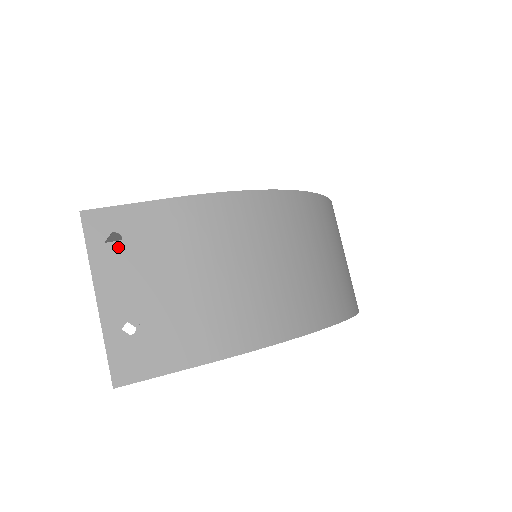
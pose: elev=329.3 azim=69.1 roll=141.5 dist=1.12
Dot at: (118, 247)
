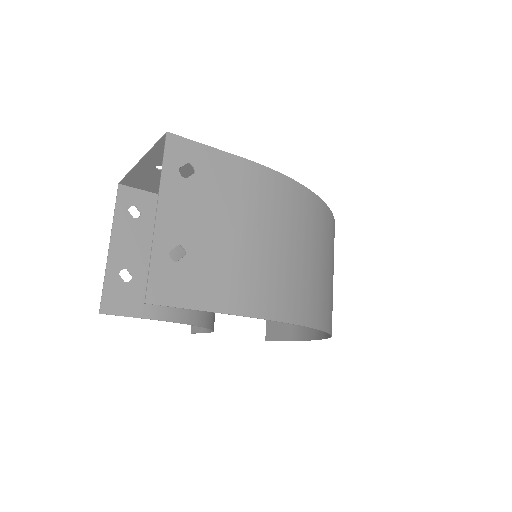
Dot at: (189, 178)
